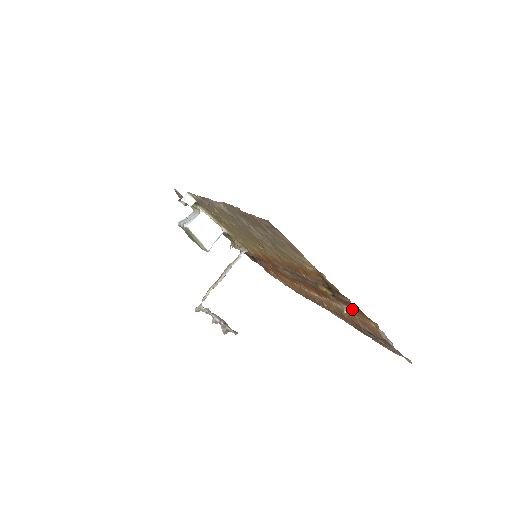
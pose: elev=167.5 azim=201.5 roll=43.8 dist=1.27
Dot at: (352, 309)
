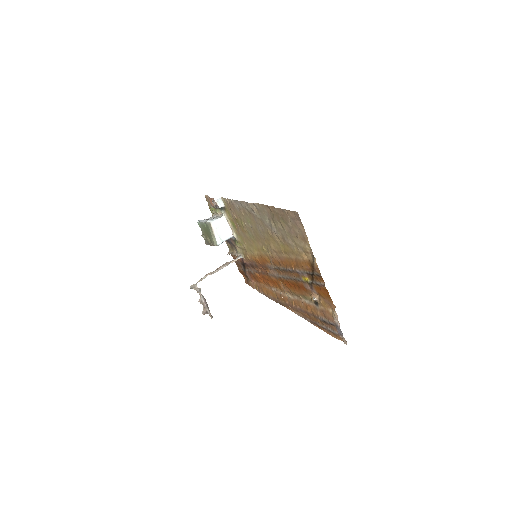
Dot at: (320, 297)
